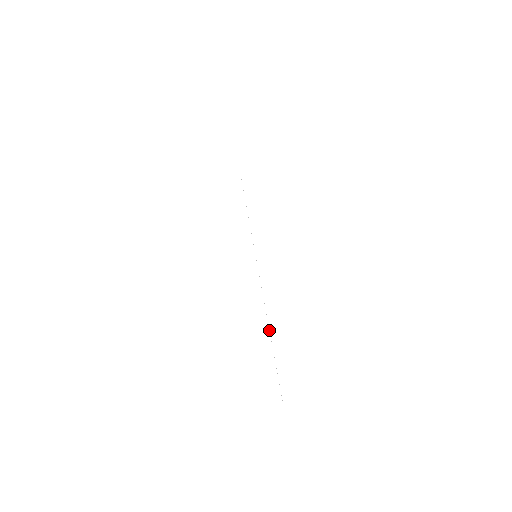
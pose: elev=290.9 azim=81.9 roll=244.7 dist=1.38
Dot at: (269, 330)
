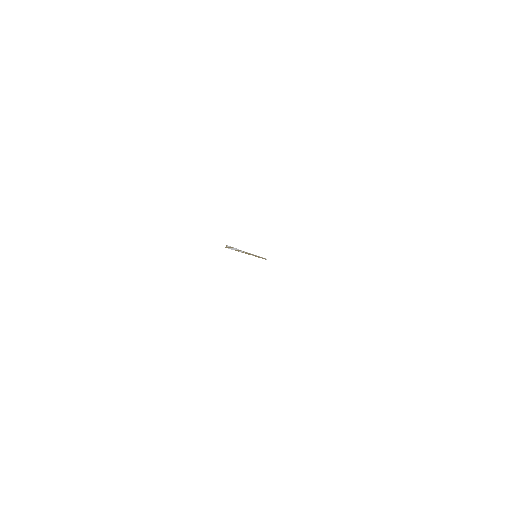
Dot at: occluded
